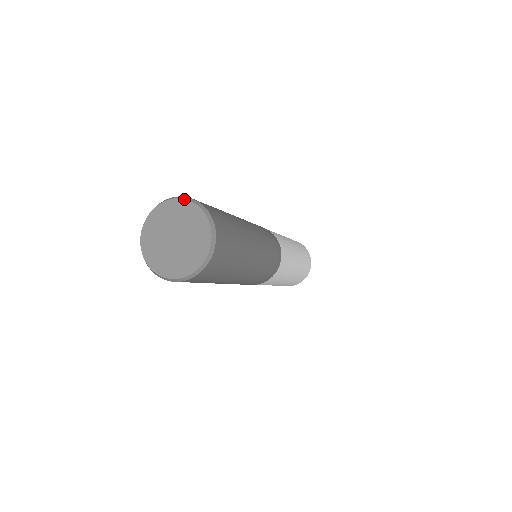
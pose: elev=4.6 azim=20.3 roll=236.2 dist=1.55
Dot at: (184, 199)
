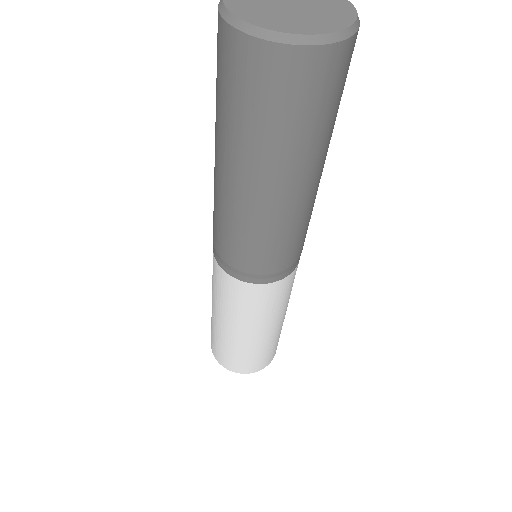
Dot at: out of frame
